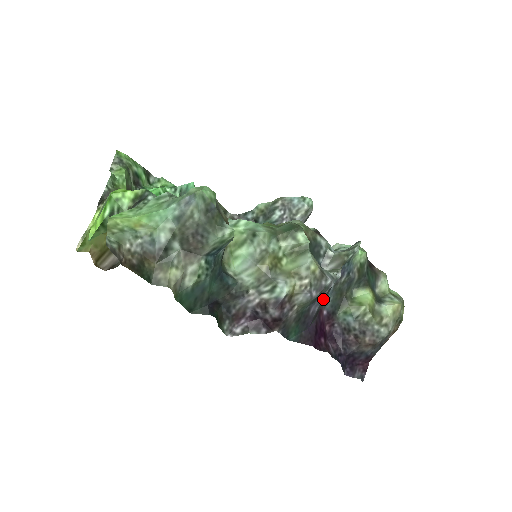
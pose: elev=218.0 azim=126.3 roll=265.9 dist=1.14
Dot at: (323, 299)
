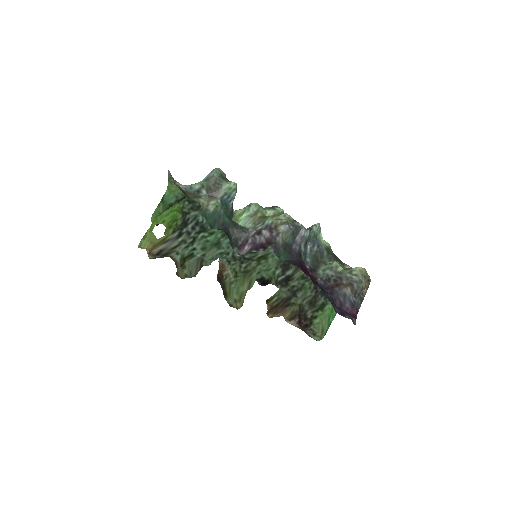
Dot at: (303, 253)
